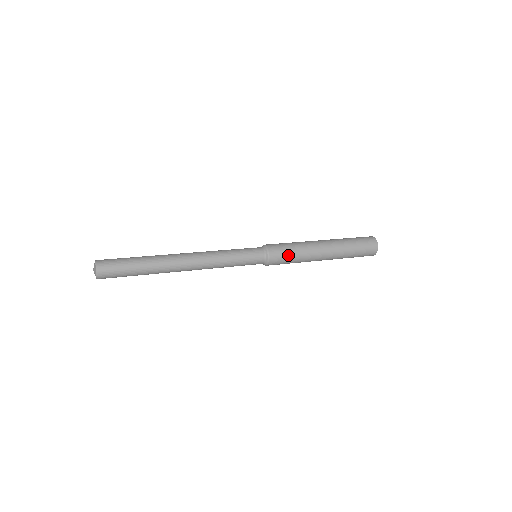
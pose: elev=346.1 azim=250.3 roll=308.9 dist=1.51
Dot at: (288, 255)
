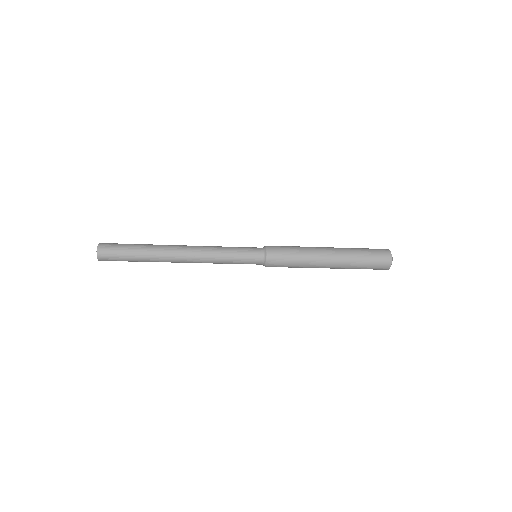
Dot at: (287, 248)
